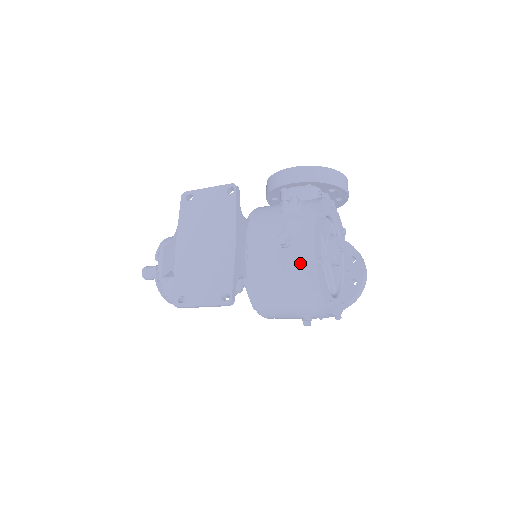
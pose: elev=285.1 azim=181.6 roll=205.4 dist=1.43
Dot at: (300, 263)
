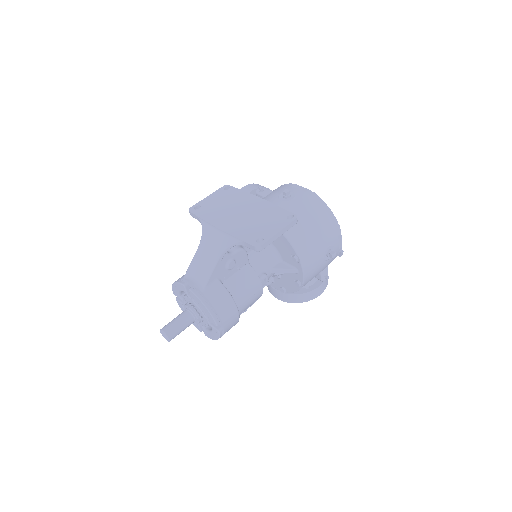
Dot at: (306, 198)
